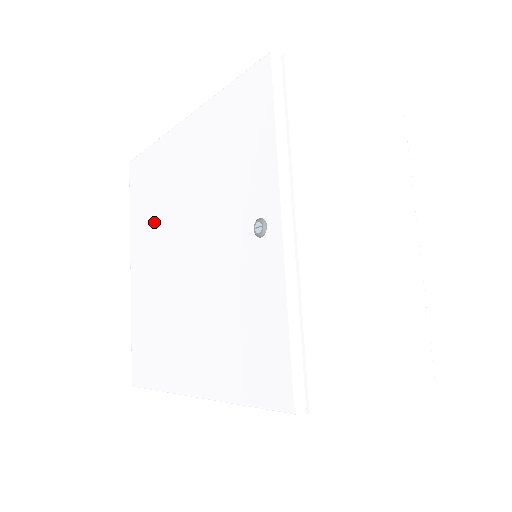
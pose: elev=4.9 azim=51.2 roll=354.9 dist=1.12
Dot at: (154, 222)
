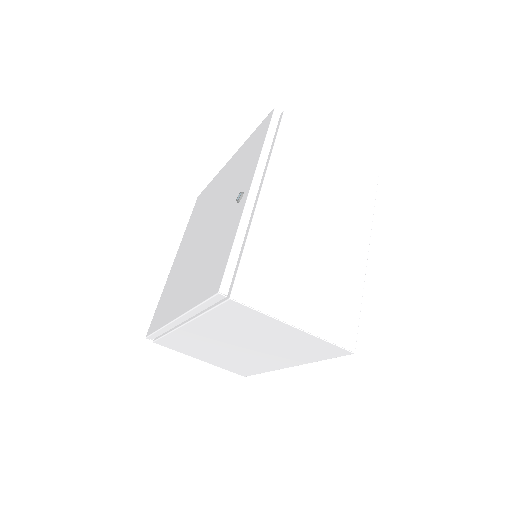
Dot at: (196, 224)
